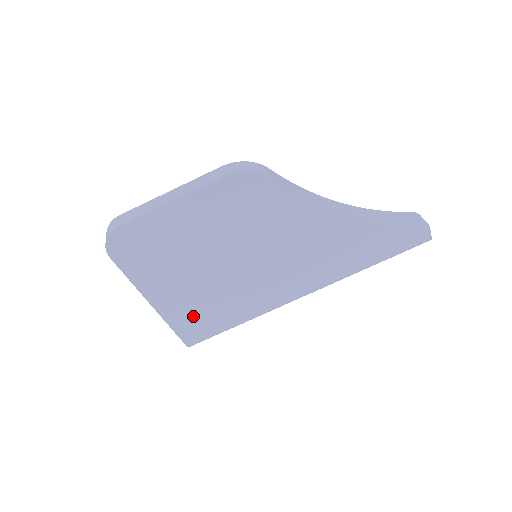
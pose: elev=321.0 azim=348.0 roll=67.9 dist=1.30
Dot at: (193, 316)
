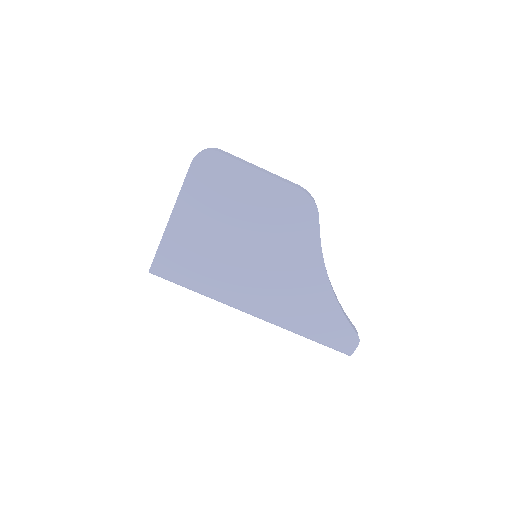
Dot at: (180, 252)
